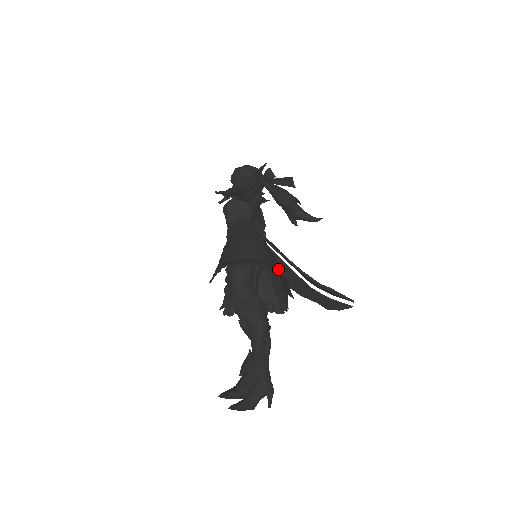
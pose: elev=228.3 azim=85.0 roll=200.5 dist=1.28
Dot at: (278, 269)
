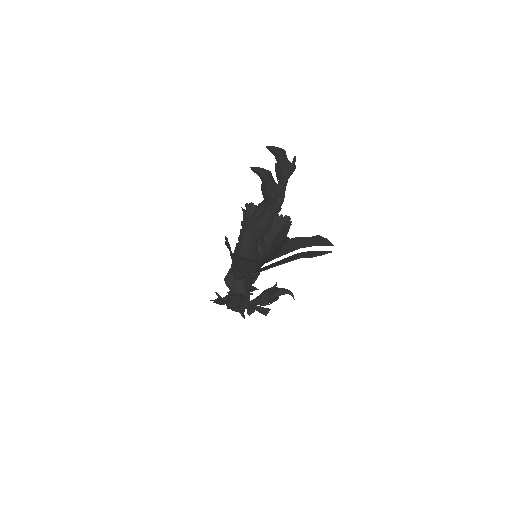
Dot at: (287, 222)
